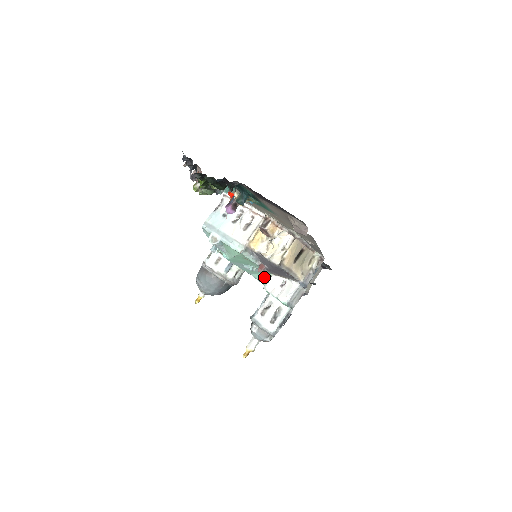
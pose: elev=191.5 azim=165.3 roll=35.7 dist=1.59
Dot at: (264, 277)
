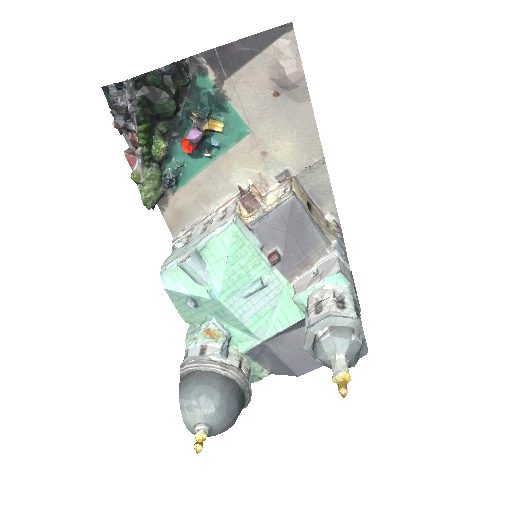
Dot at: (284, 308)
